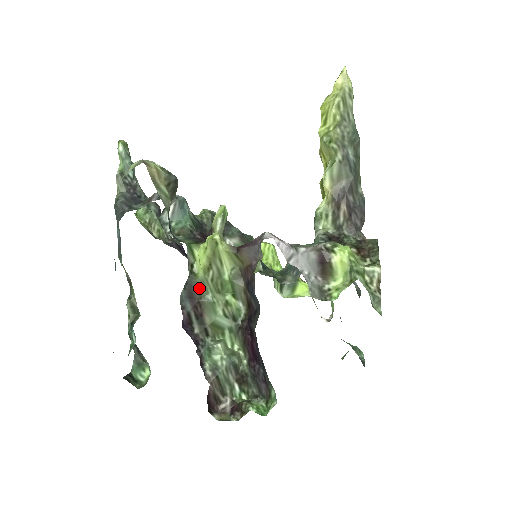
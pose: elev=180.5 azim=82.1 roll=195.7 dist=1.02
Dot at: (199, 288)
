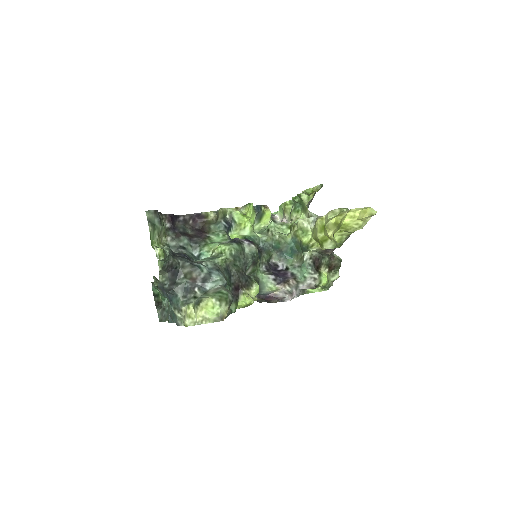
Dot at: occluded
